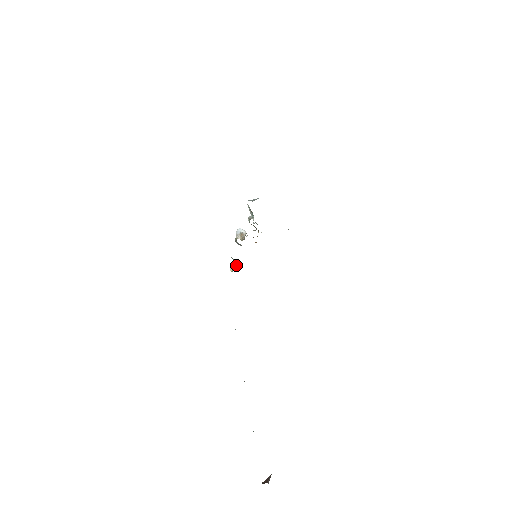
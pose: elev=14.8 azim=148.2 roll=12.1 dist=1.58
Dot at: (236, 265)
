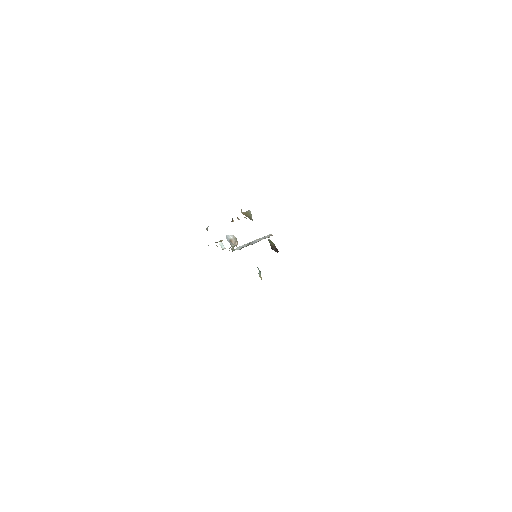
Dot at: occluded
